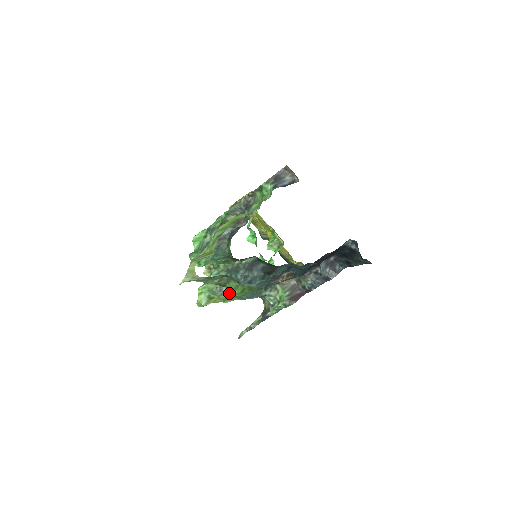
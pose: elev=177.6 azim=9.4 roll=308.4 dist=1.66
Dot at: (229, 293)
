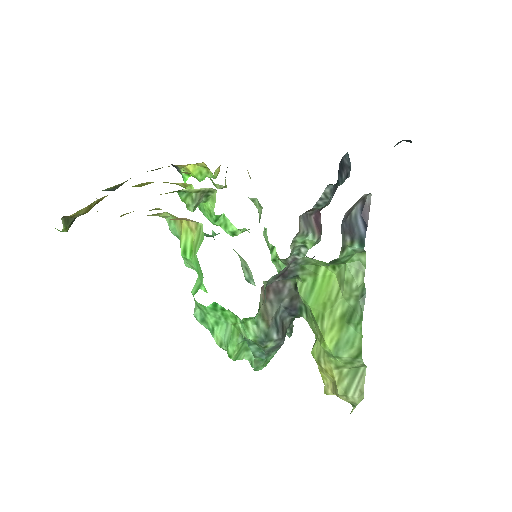
Dot at: occluded
